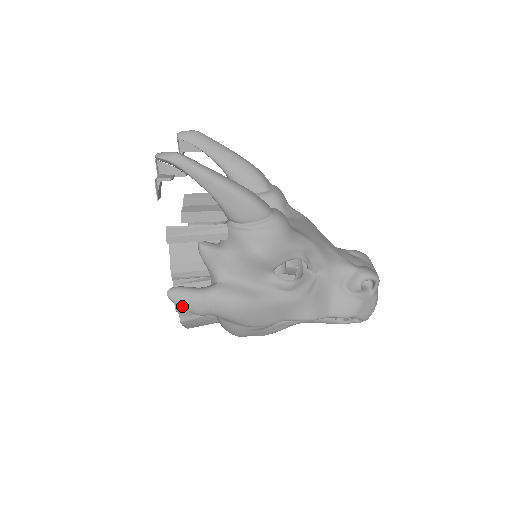
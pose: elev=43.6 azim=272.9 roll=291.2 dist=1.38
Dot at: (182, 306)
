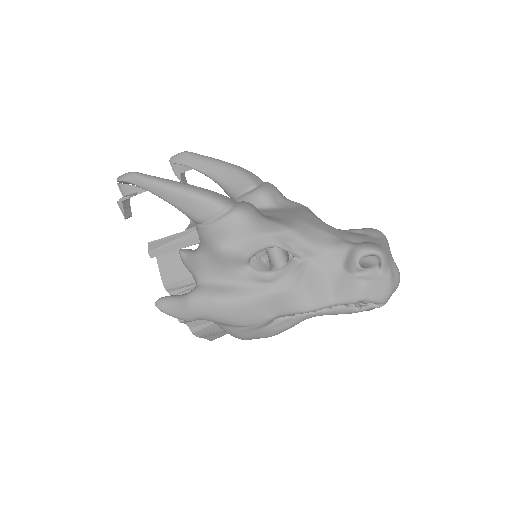
Dot at: (170, 314)
